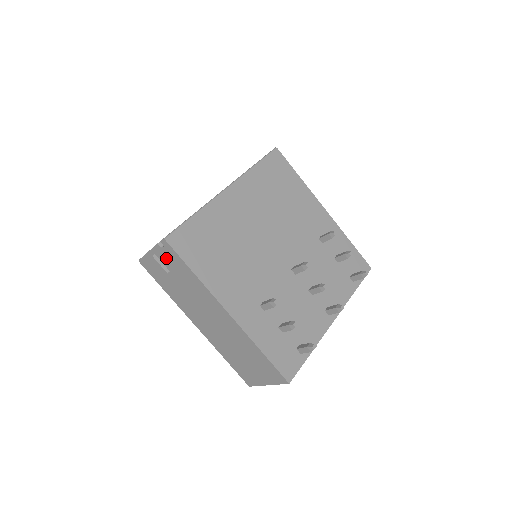
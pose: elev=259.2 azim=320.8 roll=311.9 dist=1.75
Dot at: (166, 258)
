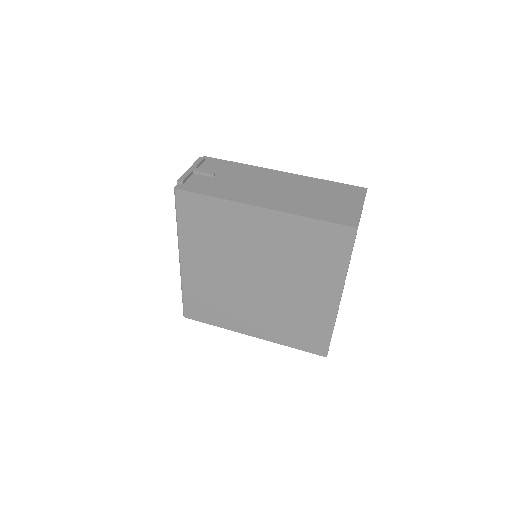
Dot at: (209, 167)
